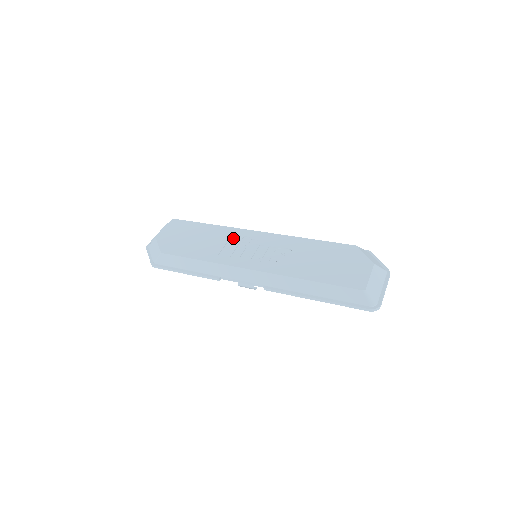
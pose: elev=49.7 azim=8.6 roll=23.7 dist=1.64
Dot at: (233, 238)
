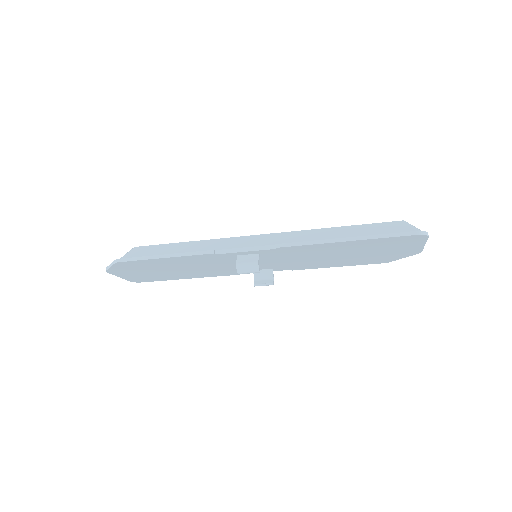
Dot at: occluded
